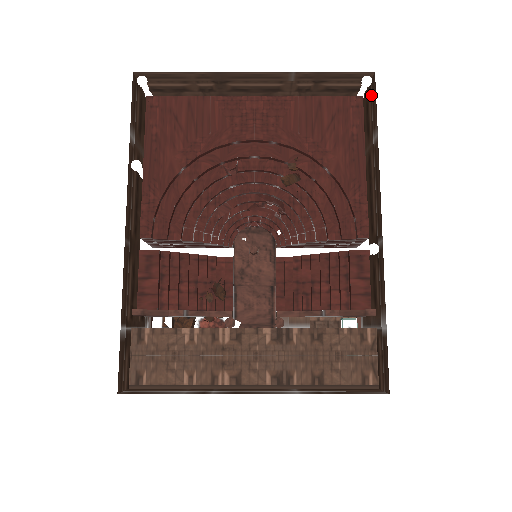
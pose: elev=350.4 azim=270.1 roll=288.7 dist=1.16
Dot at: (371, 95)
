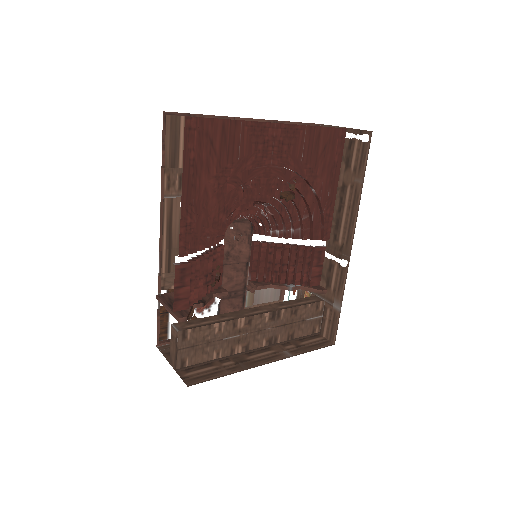
Dot at: (361, 143)
